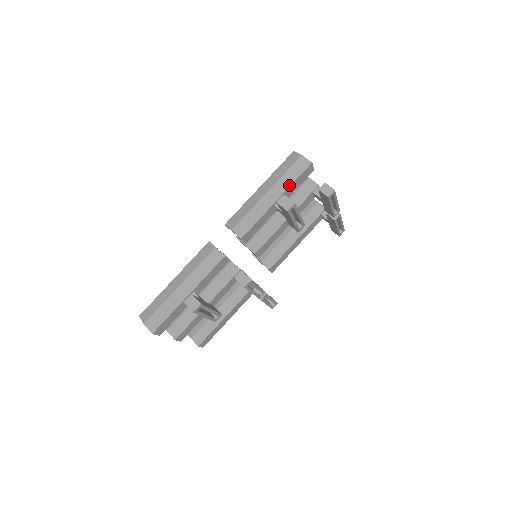
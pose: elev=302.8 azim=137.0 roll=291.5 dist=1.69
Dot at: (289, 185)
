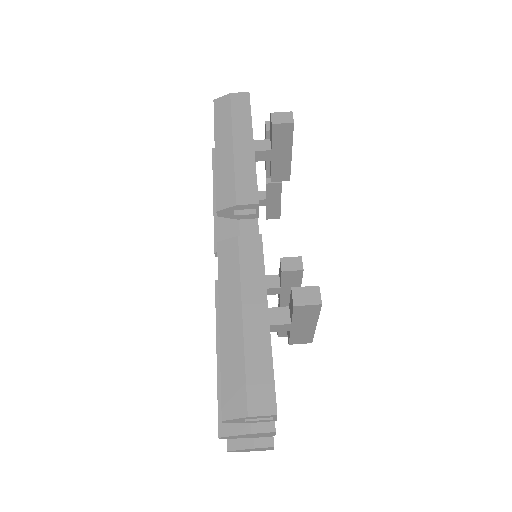
Dot at: (250, 122)
